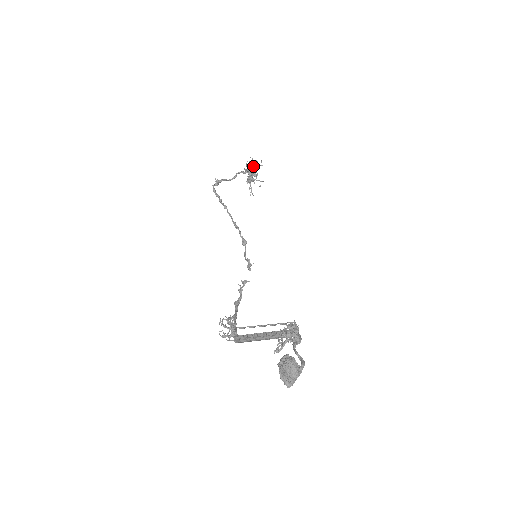
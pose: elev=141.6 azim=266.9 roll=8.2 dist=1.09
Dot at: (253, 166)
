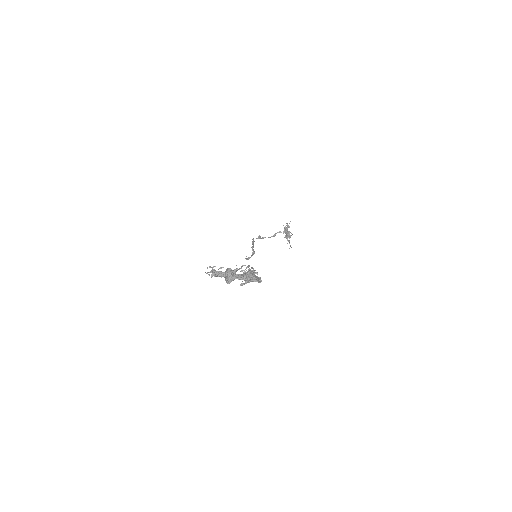
Dot at: (286, 227)
